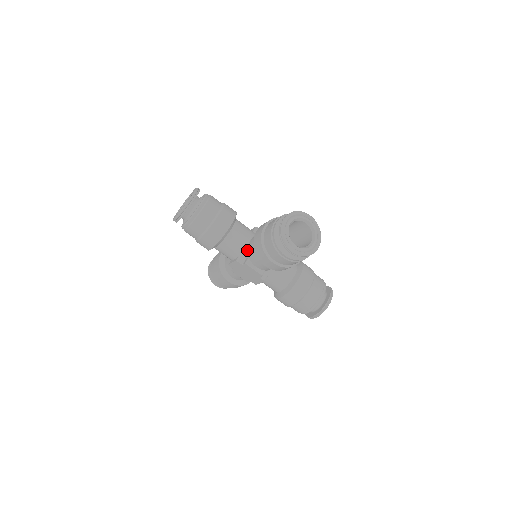
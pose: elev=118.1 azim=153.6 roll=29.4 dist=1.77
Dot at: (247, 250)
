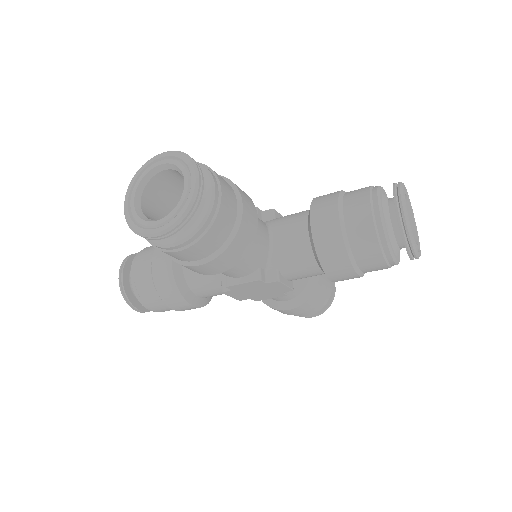
Dot at: occluded
